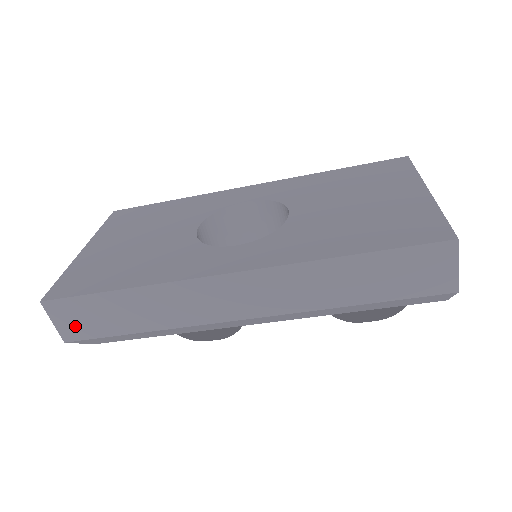
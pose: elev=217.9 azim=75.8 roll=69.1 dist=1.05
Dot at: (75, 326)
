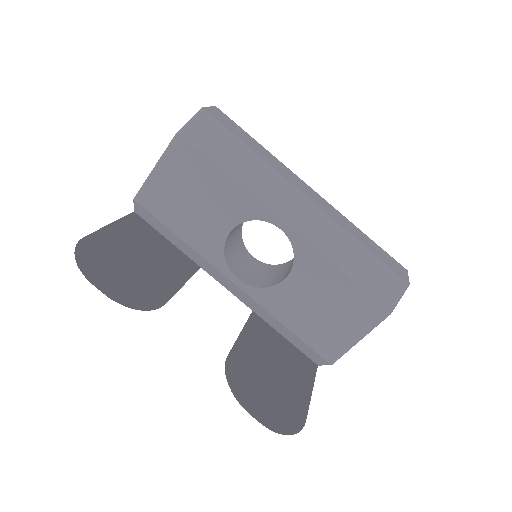
Dot at: (219, 117)
